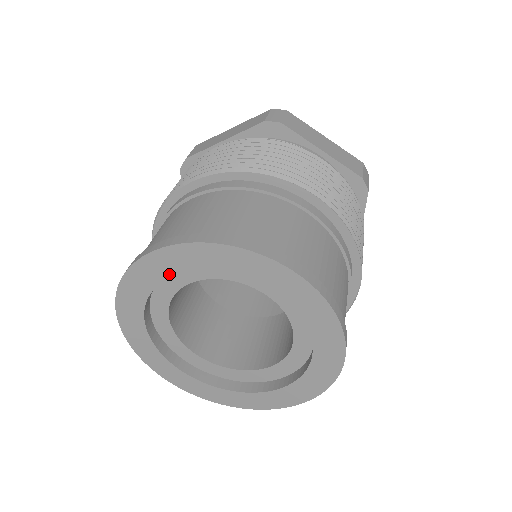
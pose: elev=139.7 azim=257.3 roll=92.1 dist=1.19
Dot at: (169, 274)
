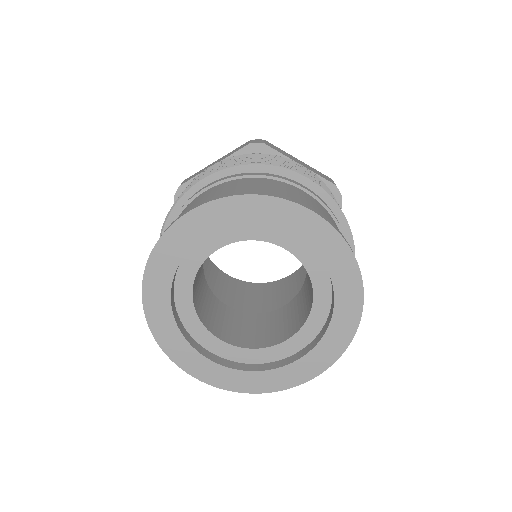
Dot at: (200, 237)
